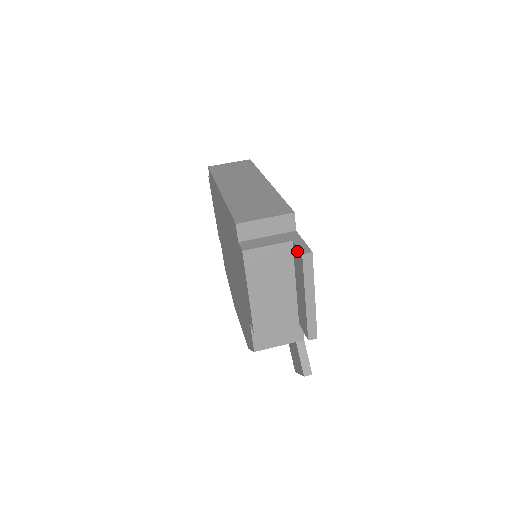
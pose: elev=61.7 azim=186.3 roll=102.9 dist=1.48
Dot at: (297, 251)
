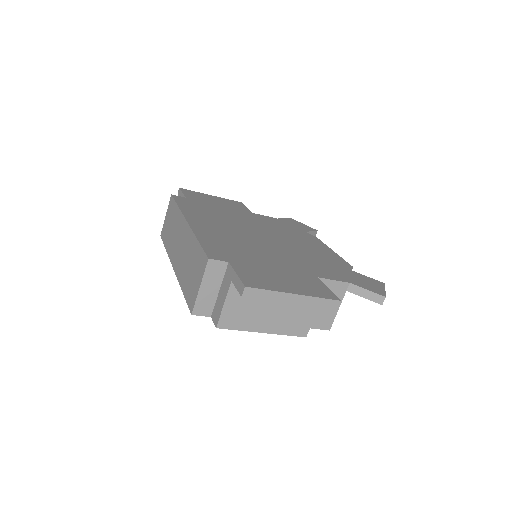
Dot at: occluded
